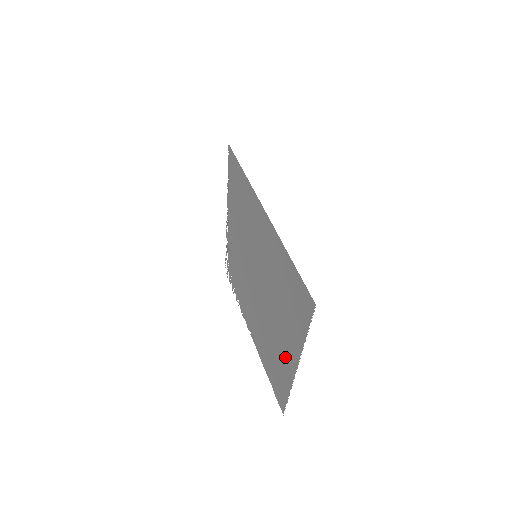
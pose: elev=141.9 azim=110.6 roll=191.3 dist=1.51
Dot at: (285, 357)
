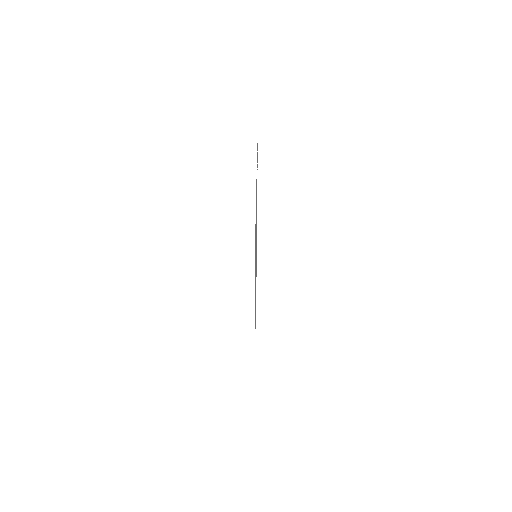
Dot at: occluded
